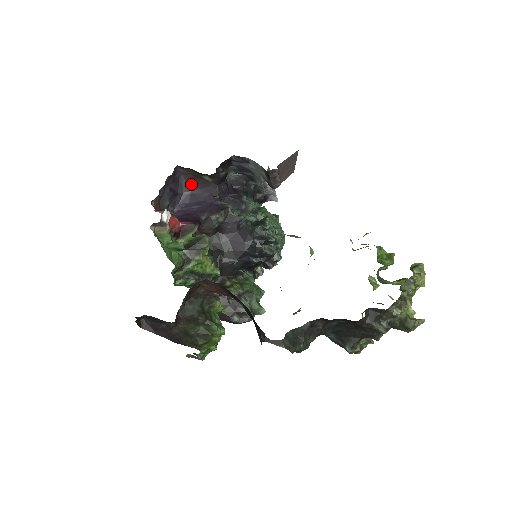
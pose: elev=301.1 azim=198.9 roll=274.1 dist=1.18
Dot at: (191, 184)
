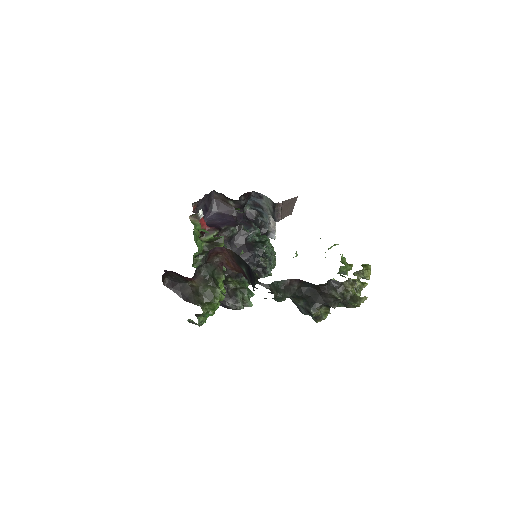
Dot at: (219, 206)
